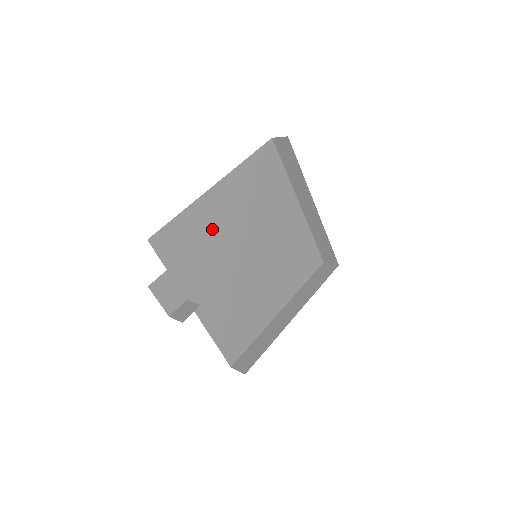
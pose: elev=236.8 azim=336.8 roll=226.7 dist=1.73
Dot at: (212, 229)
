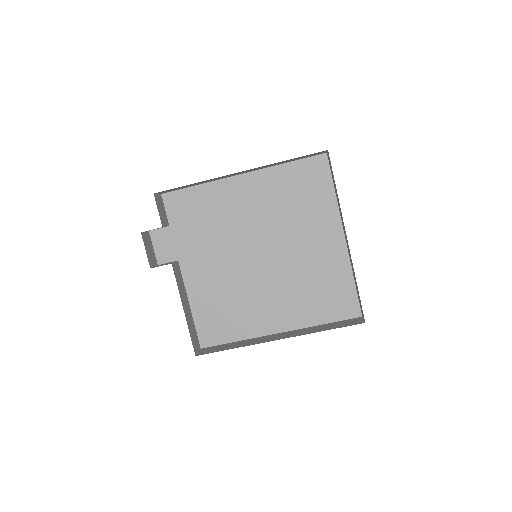
Dot at: (224, 212)
